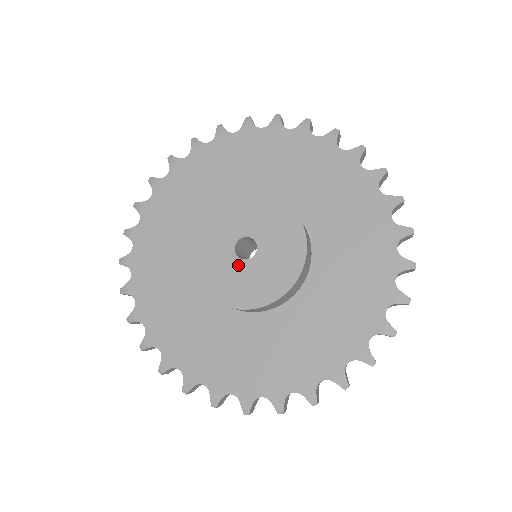
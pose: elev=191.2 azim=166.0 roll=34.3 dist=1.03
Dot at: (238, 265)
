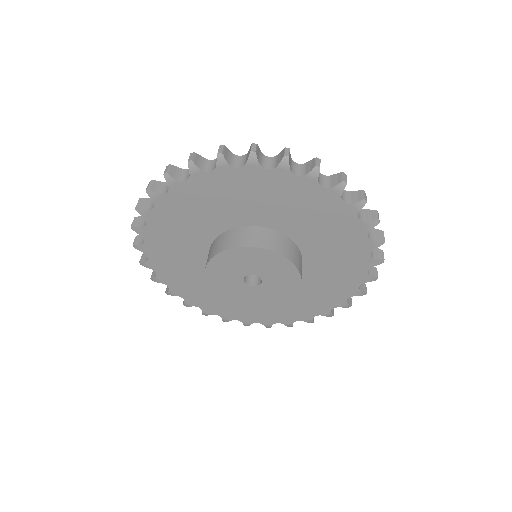
Dot at: (249, 289)
